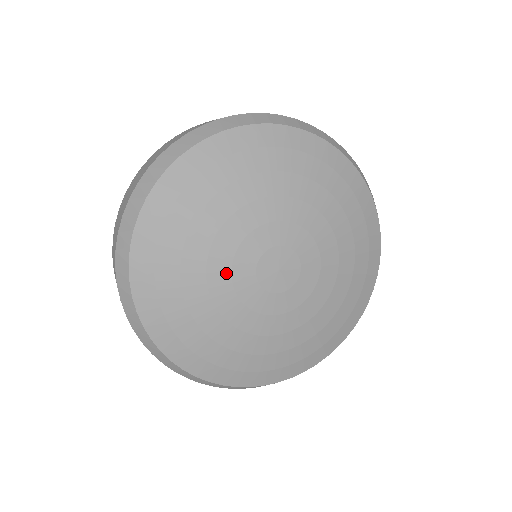
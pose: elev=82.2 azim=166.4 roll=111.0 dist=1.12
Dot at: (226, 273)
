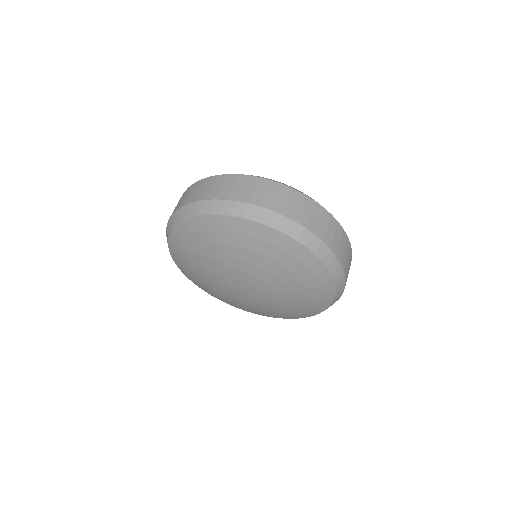
Dot at: (213, 273)
